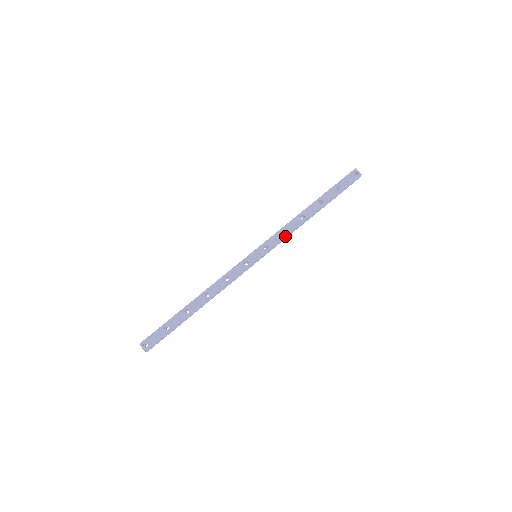
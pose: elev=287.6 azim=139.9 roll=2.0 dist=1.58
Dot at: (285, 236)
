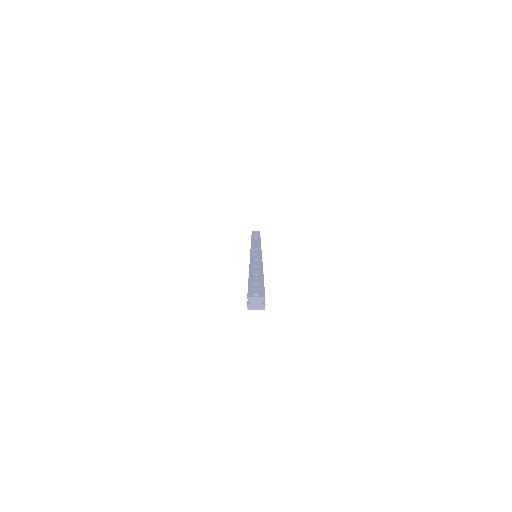
Dot at: (260, 245)
